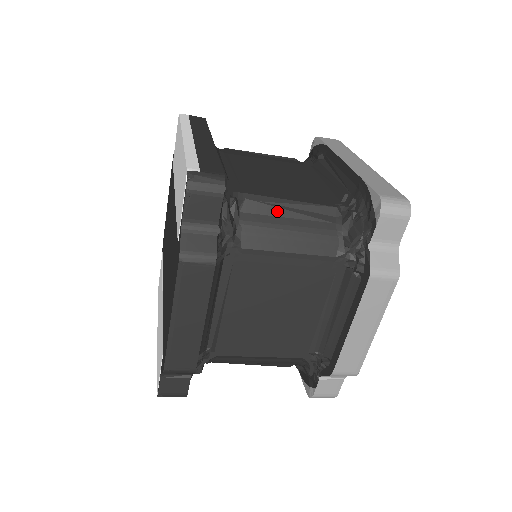
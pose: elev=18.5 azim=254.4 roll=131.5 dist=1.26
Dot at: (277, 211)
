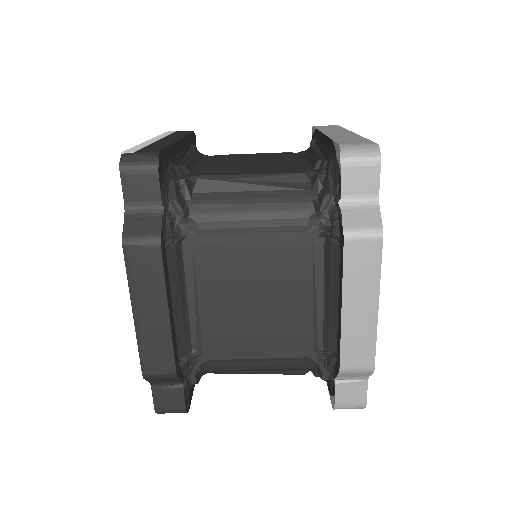
Dot at: (233, 186)
